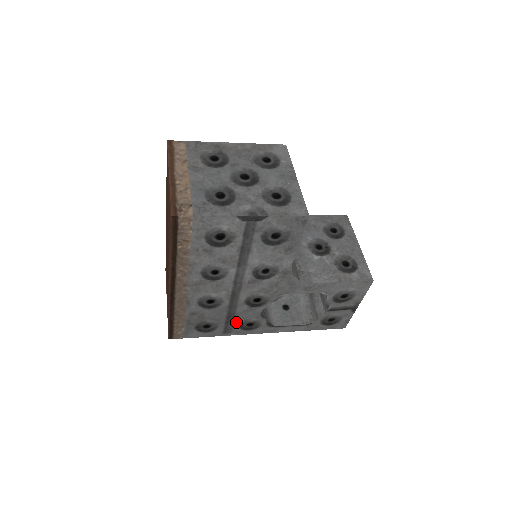
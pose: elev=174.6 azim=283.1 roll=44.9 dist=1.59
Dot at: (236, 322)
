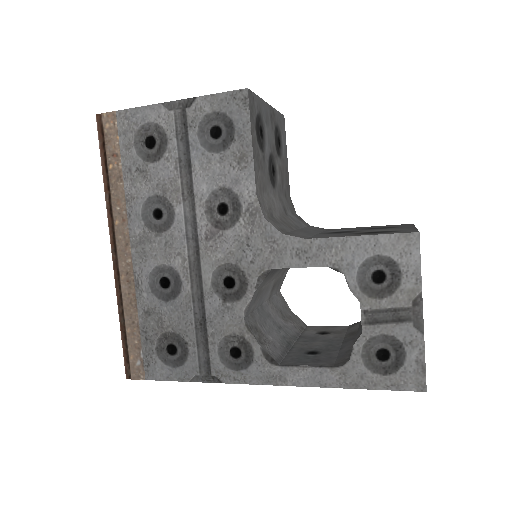
Dot at: (212, 343)
